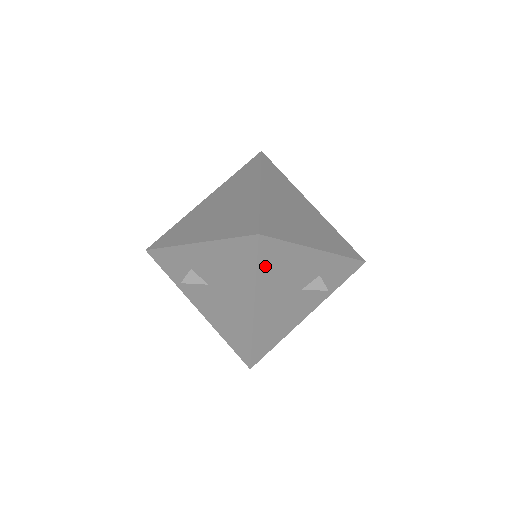
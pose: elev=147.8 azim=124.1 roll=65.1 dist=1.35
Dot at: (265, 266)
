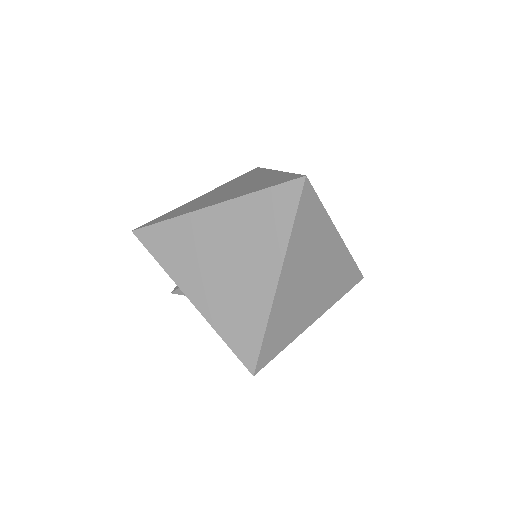
Dot at: occluded
